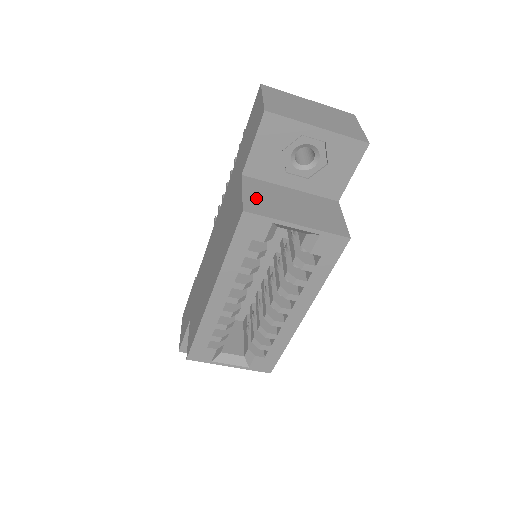
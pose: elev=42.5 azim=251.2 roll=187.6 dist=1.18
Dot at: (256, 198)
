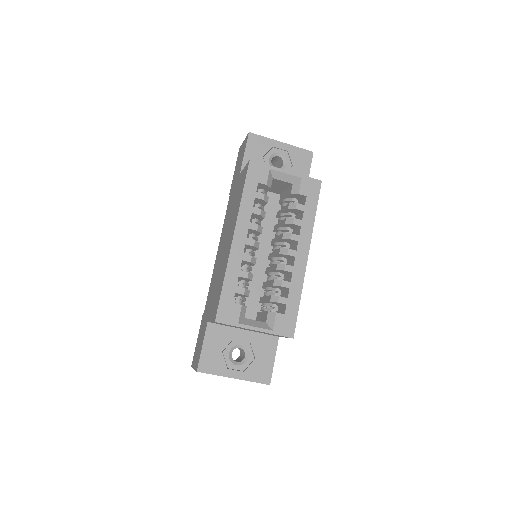
Dot at: occluded
